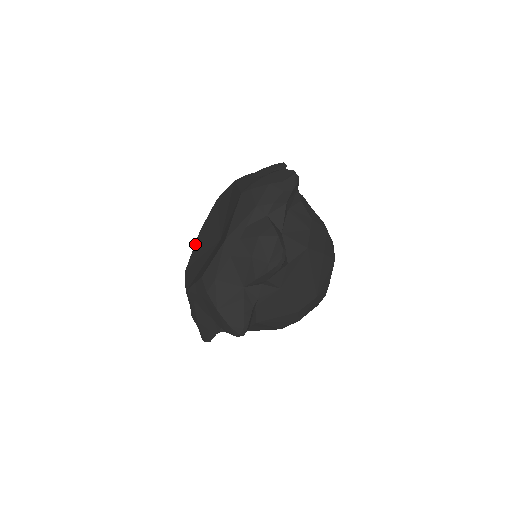
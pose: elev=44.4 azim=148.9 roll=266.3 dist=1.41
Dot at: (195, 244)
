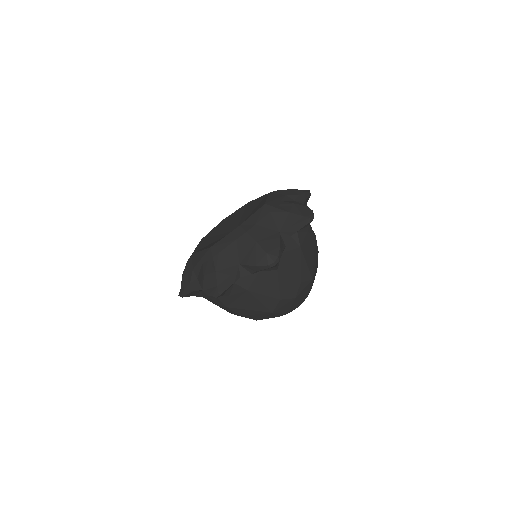
Dot at: (199, 244)
